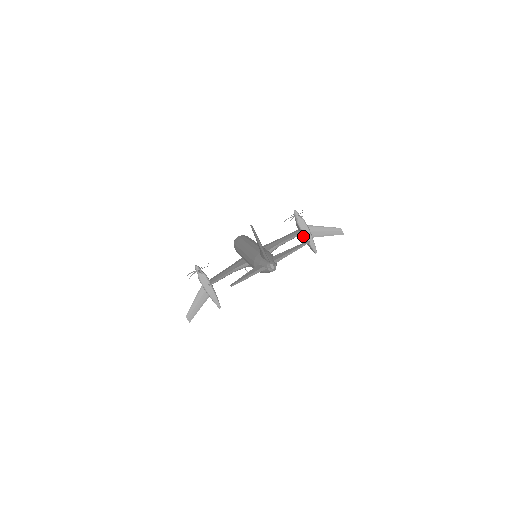
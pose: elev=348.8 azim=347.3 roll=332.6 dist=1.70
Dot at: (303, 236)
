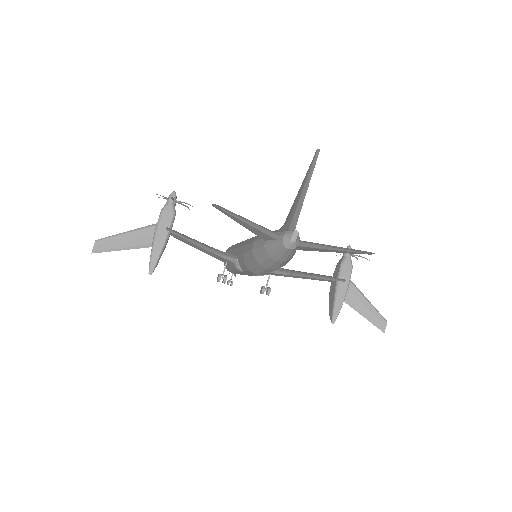
Dot at: (335, 286)
